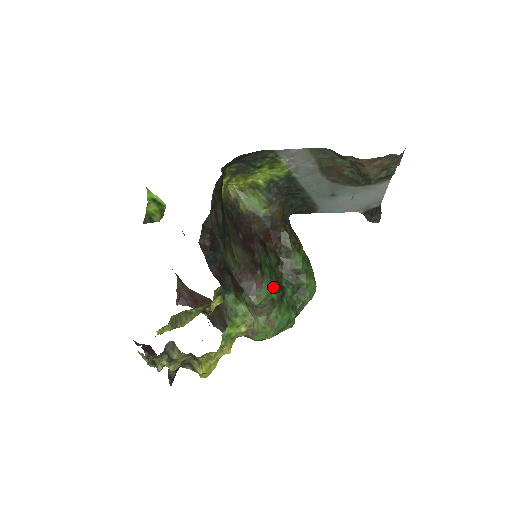
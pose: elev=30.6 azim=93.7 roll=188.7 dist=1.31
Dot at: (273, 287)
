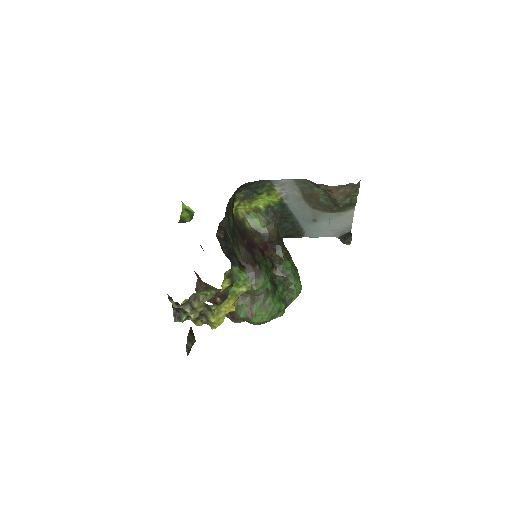
Dot at: (268, 280)
